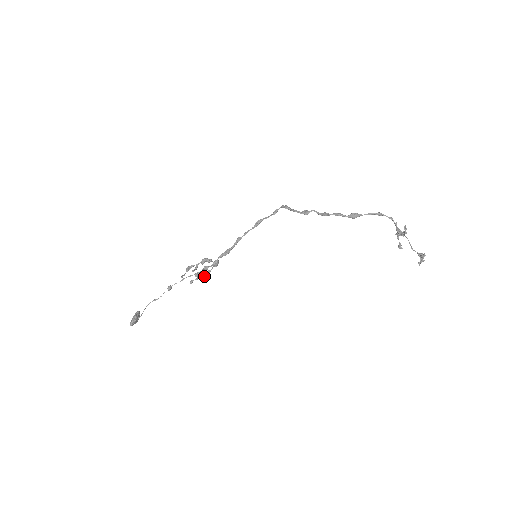
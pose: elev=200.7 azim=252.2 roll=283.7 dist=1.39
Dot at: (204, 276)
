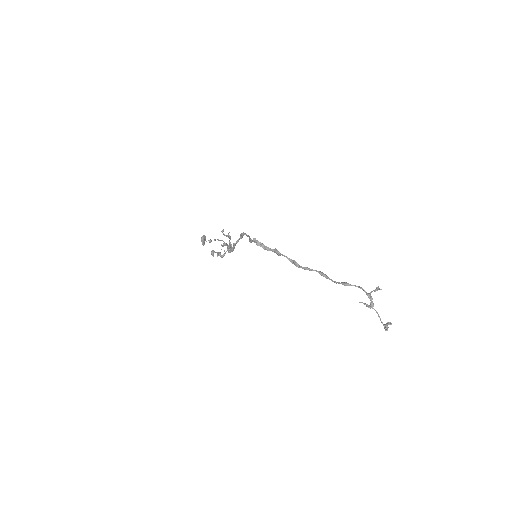
Dot at: occluded
